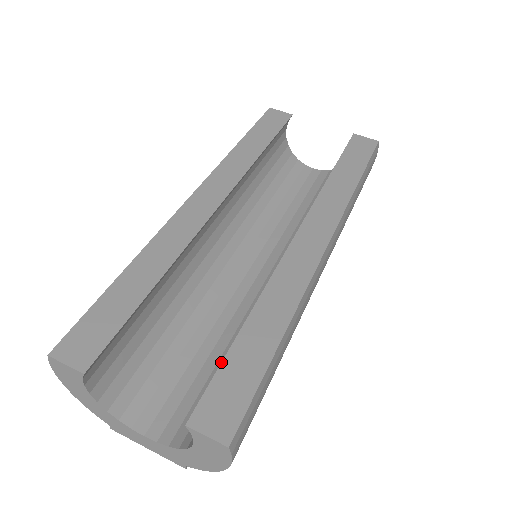
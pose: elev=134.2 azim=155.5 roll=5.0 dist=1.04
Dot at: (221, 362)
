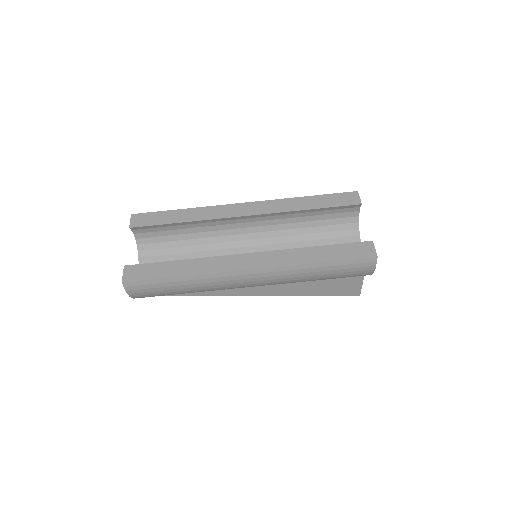
Dot at: (156, 262)
